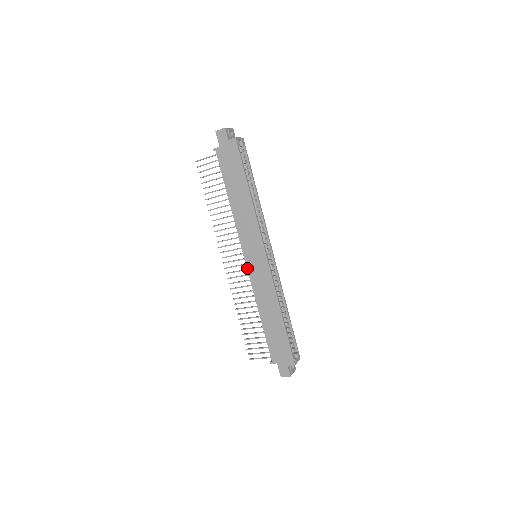
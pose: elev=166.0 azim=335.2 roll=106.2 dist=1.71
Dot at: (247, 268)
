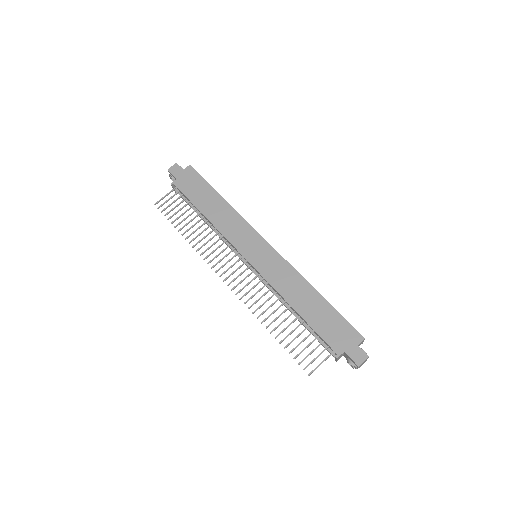
Dot at: (253, 267)
